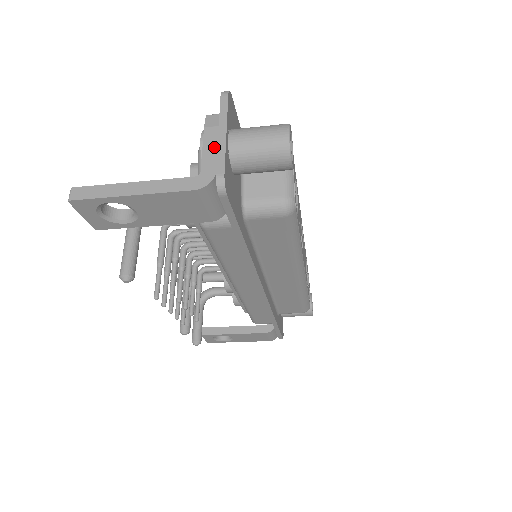
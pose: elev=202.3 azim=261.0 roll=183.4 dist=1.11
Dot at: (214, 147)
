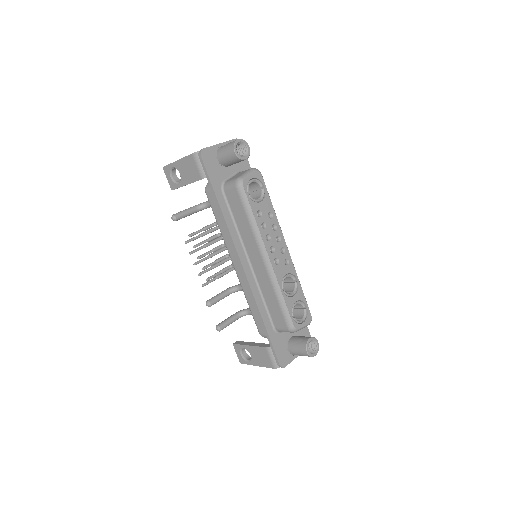
Dot at: occluded
